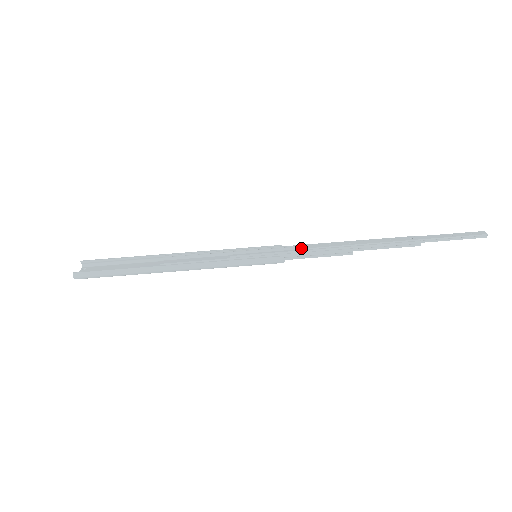
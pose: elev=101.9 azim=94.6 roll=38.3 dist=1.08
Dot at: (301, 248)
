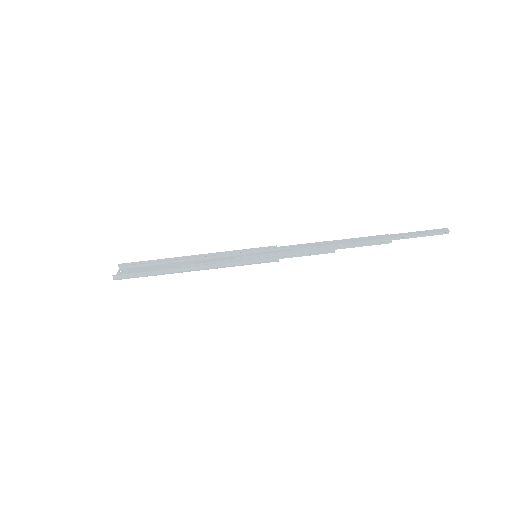
Dot at: (293, 248)
